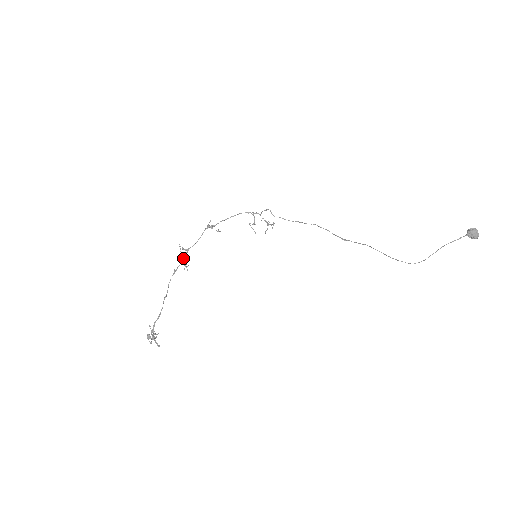
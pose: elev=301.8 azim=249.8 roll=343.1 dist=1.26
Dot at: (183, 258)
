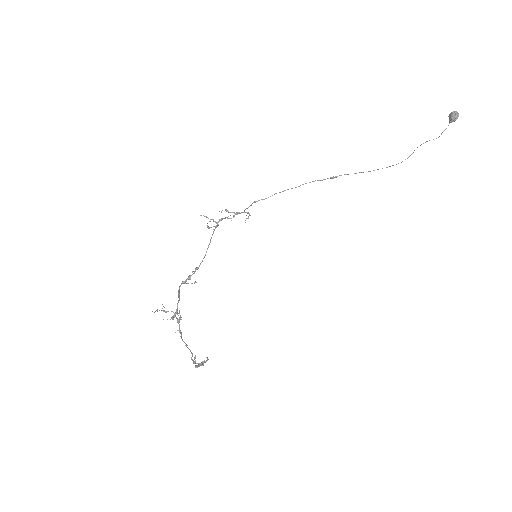
Dot at: occluded
